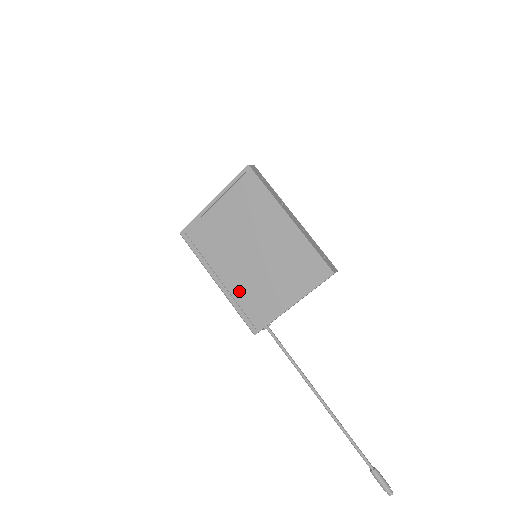
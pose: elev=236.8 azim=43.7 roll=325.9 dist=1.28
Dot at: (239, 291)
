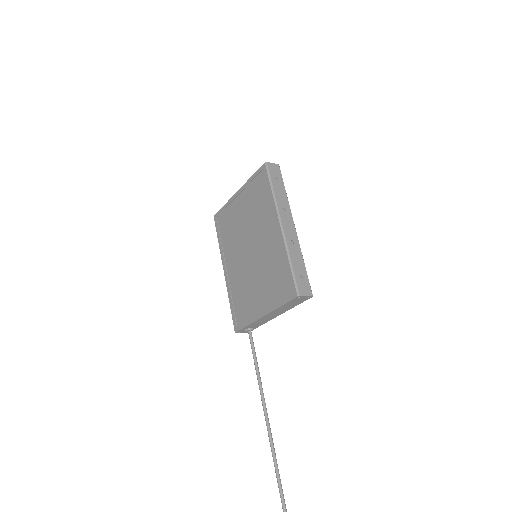
Dot at: (235, 285)
